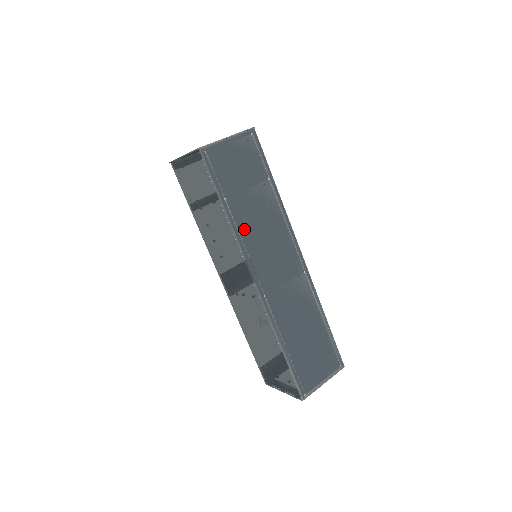
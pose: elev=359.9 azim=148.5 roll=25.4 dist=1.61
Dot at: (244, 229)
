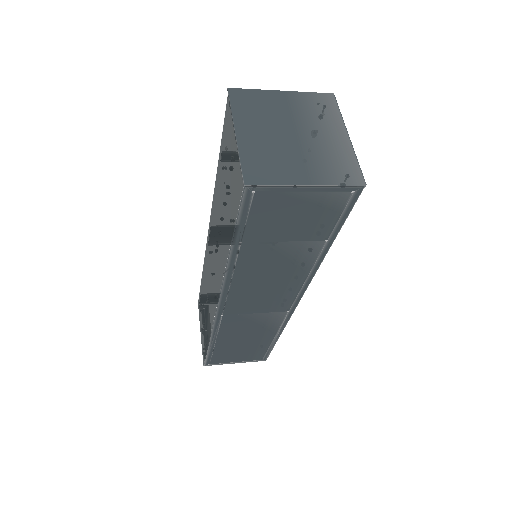
Dot at: (244, 270)
